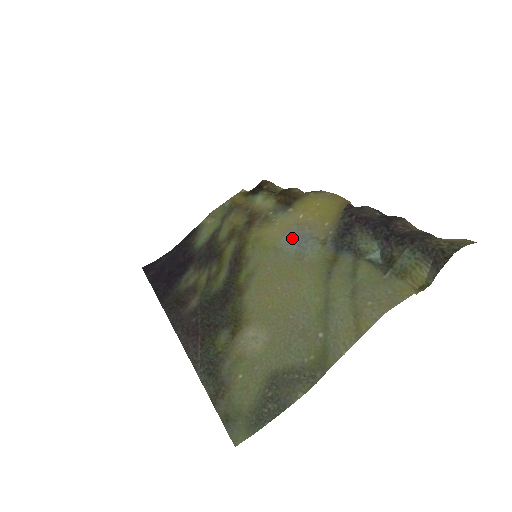
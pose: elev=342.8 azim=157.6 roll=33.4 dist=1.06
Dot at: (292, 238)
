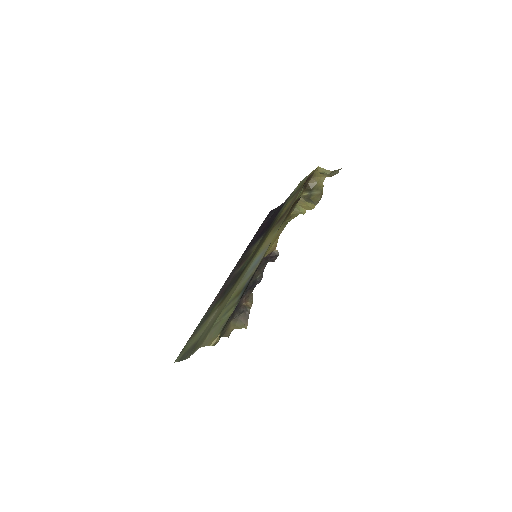
Dot at: (258, 258)
